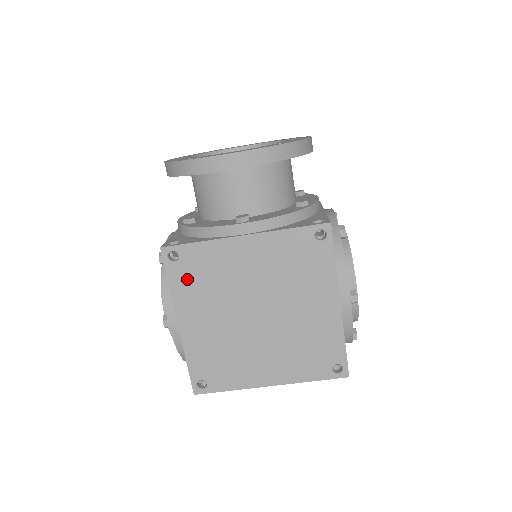
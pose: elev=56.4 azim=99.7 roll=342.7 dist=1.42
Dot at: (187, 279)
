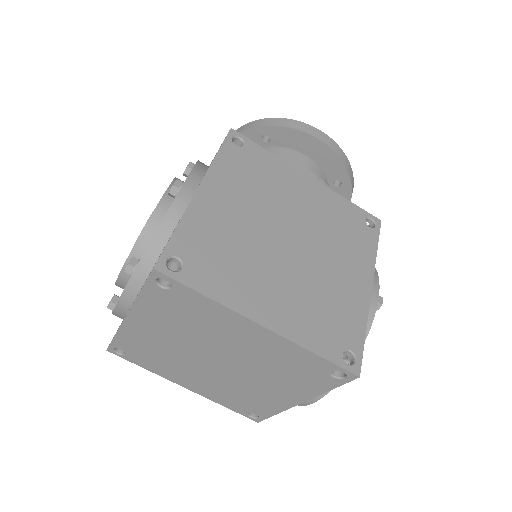
Dot at: (238, 164)
